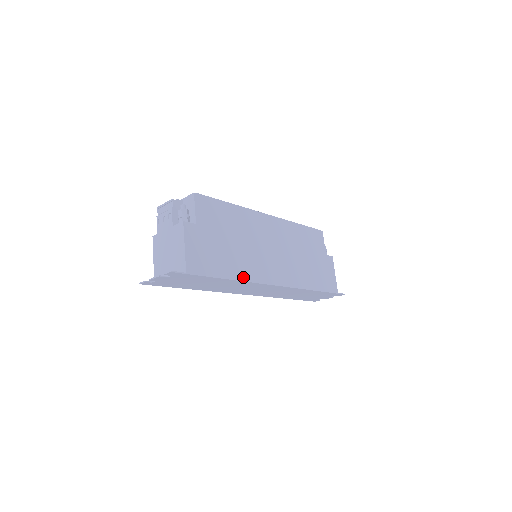
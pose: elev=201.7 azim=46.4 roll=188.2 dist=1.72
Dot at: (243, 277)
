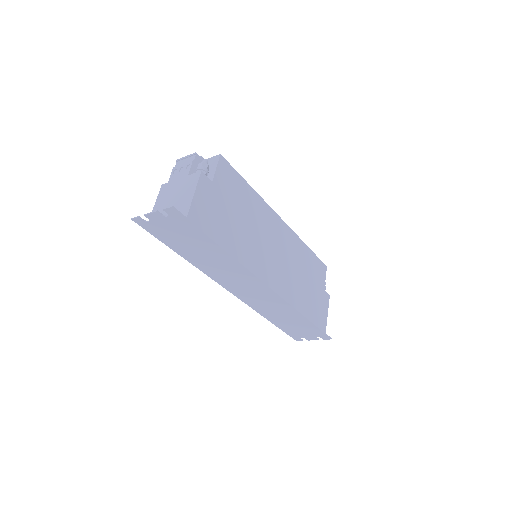
Dot at: (240, 258)
